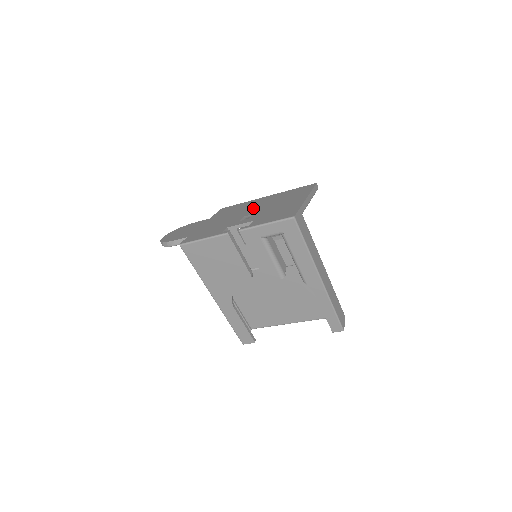
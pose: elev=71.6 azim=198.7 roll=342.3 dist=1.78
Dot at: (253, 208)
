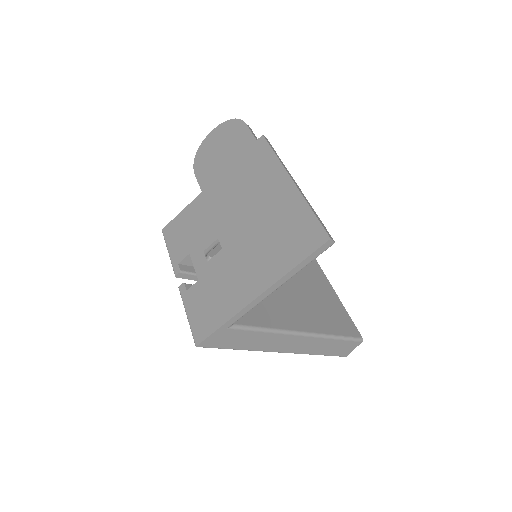
Dot at: (243, 219)
